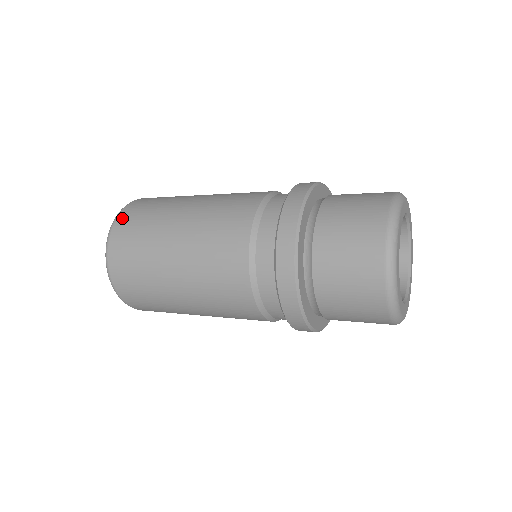
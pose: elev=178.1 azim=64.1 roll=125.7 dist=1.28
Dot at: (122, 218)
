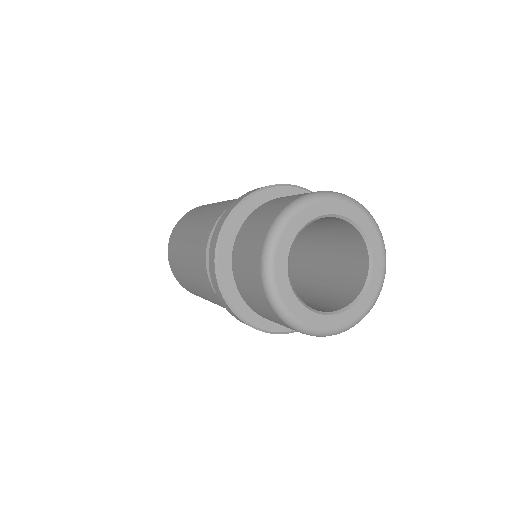
Dot at: (174, 230)
